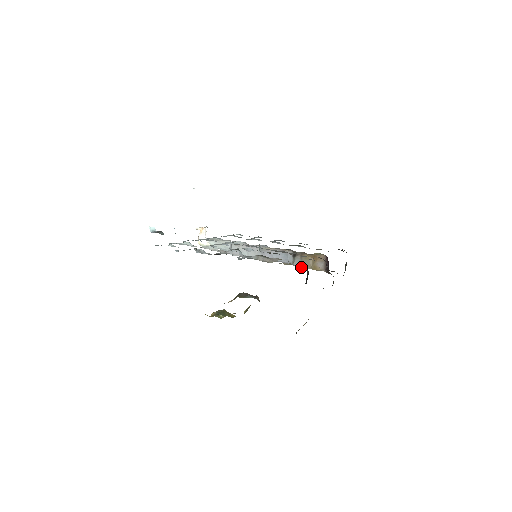
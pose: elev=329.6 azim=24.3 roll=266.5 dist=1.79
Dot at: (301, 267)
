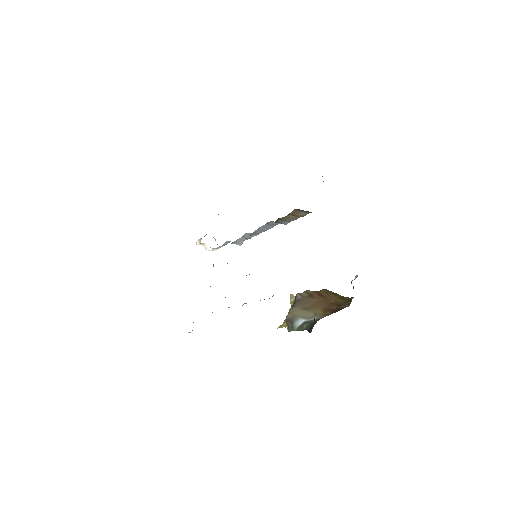
Dot at: occluded
